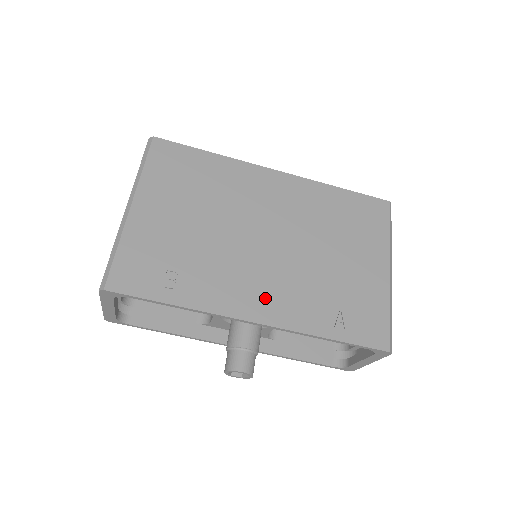
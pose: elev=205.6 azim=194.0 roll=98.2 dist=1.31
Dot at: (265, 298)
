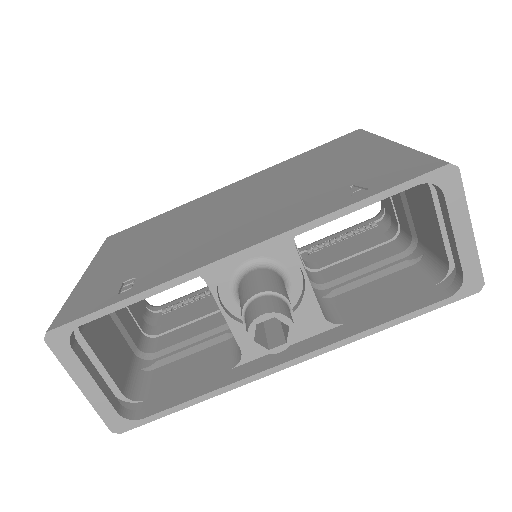
Dot at: (248, 232)
